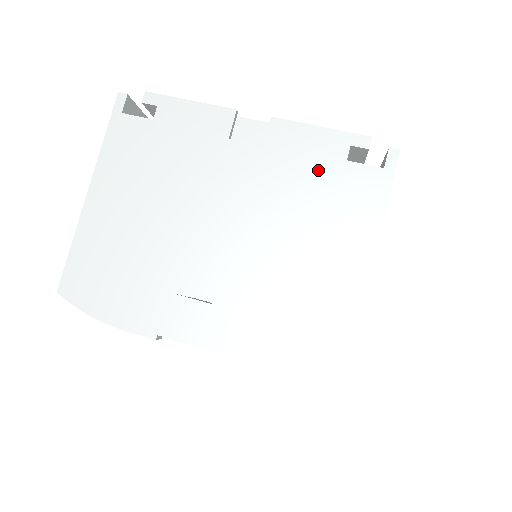
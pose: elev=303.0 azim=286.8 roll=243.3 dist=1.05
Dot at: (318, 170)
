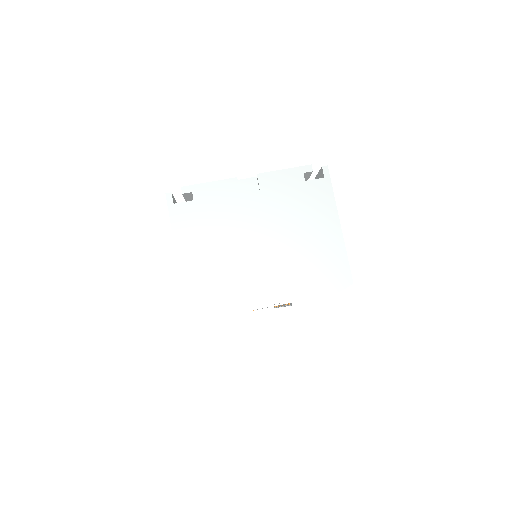
Dot at: (293, 191)
